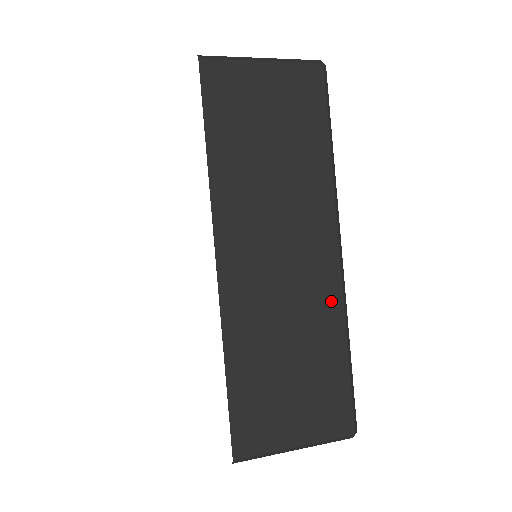
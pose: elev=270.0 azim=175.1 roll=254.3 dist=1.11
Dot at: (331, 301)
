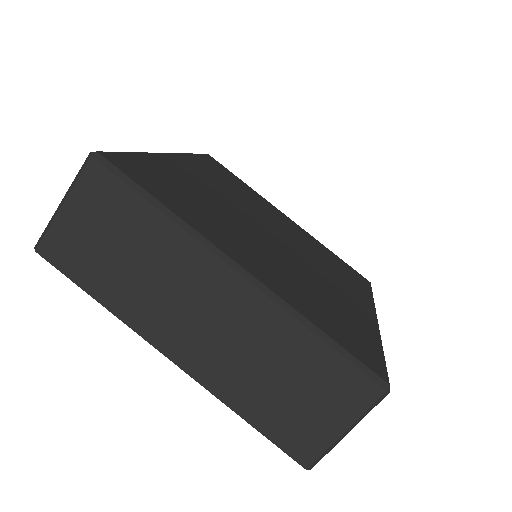
Dot at: (270, 315)
